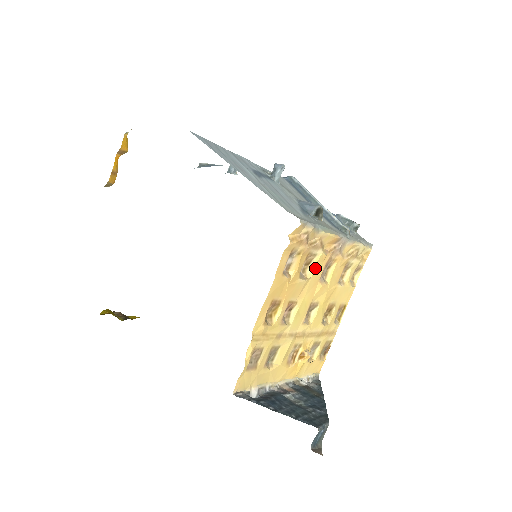
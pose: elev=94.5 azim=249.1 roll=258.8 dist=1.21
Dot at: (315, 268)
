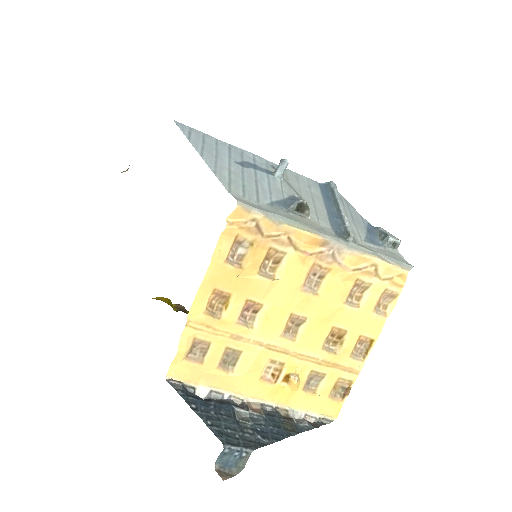
Dot at: (287, 269)
